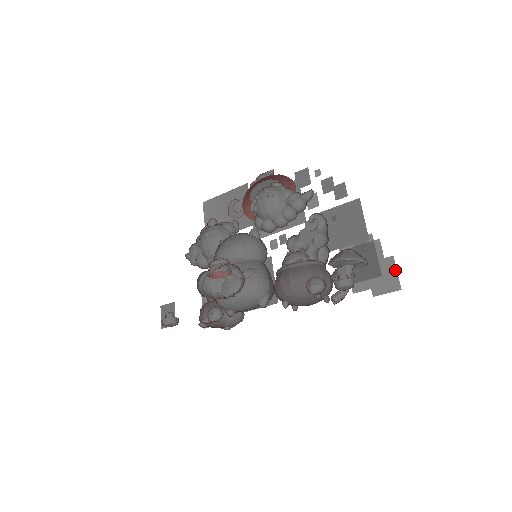
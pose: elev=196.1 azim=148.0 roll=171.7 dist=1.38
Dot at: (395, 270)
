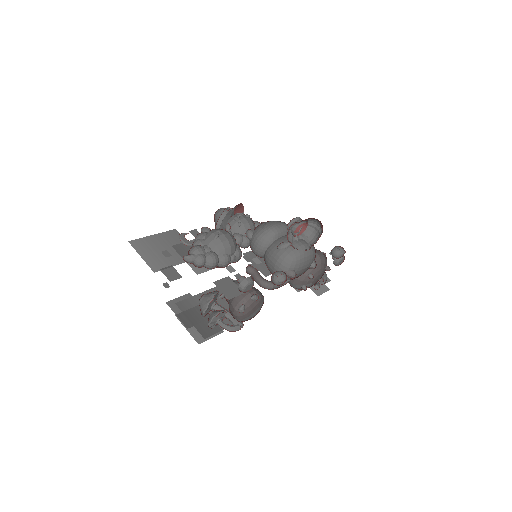
Dot at: occluded
